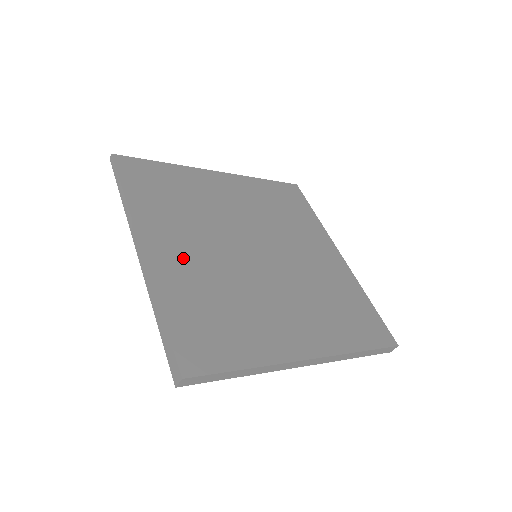
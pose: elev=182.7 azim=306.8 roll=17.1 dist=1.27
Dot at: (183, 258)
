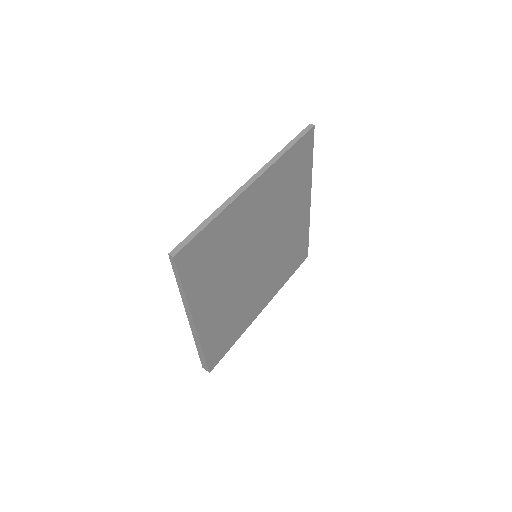
Dot at: (216, 310)
